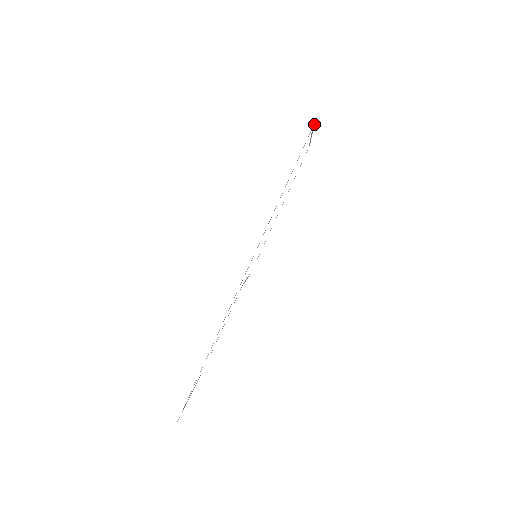
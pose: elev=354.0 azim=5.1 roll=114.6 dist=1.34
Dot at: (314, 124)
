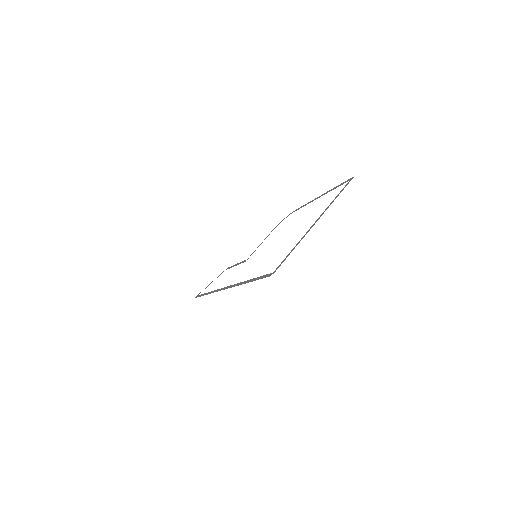
Dot at: occluded
